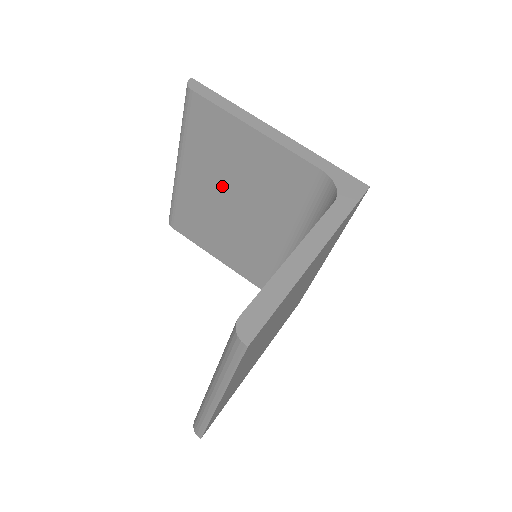
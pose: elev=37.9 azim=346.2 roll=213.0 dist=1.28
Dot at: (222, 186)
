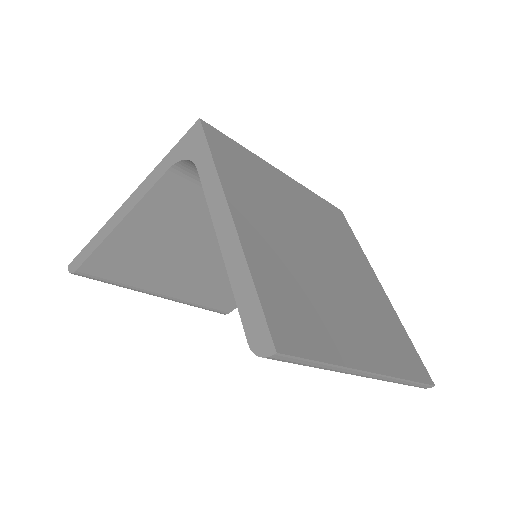
Dot at: (184, 263)
